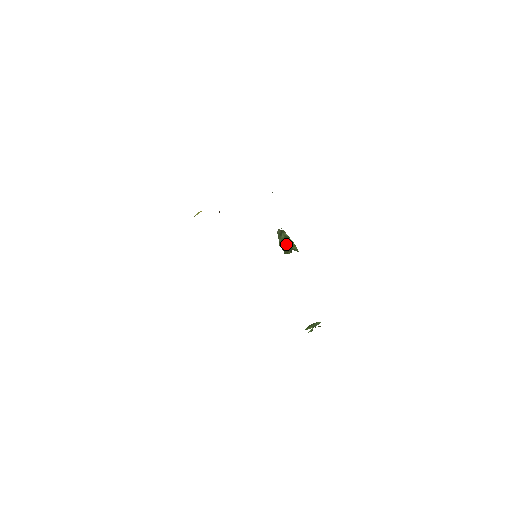
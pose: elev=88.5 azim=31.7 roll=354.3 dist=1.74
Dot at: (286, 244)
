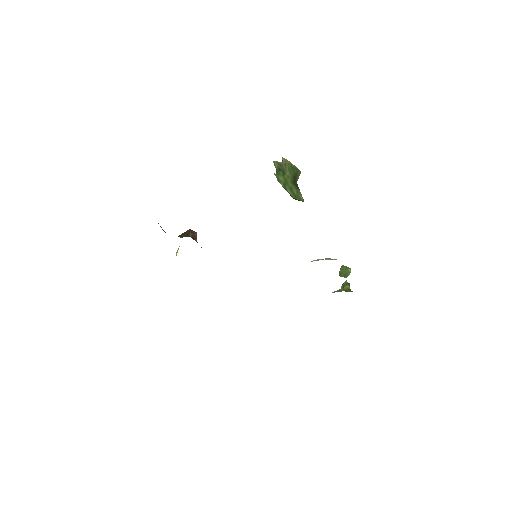
Dot at: occluded
